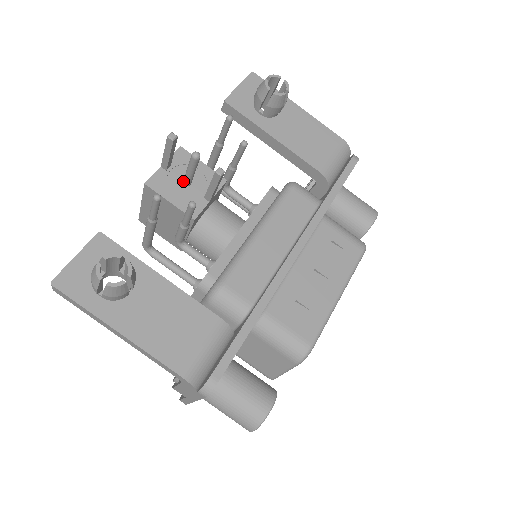
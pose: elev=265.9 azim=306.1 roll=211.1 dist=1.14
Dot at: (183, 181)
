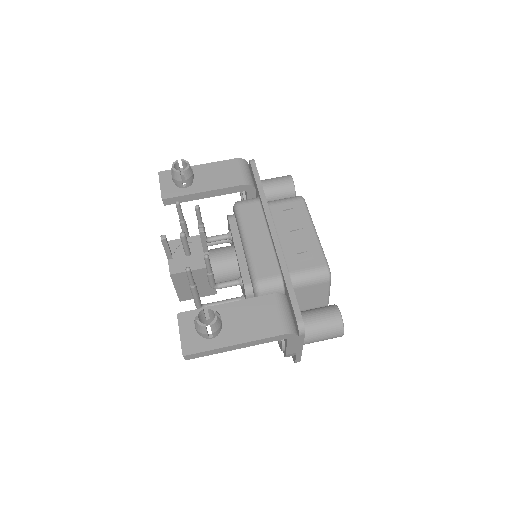
Dot at: (186, 255)
